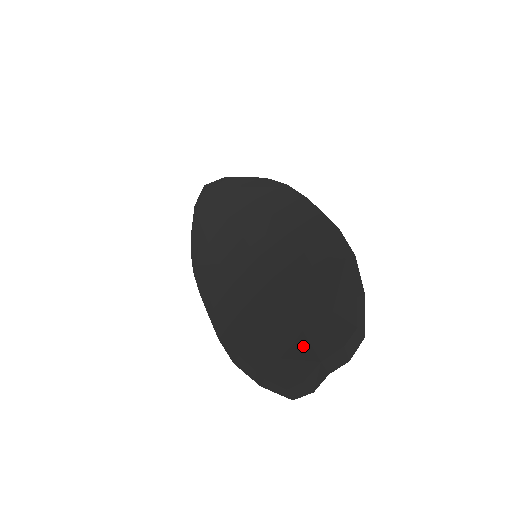
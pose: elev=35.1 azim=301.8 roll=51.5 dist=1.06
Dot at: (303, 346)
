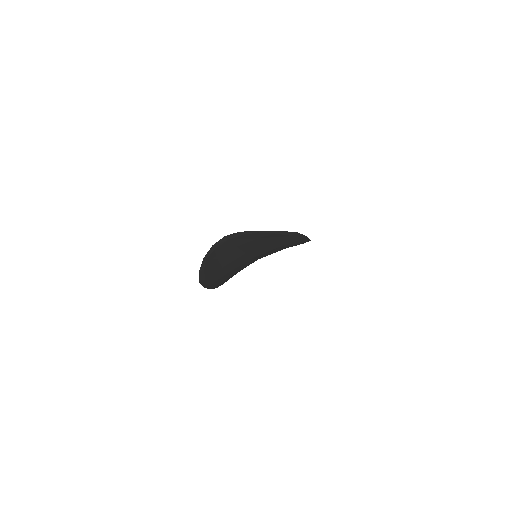
Dot at: occluded
